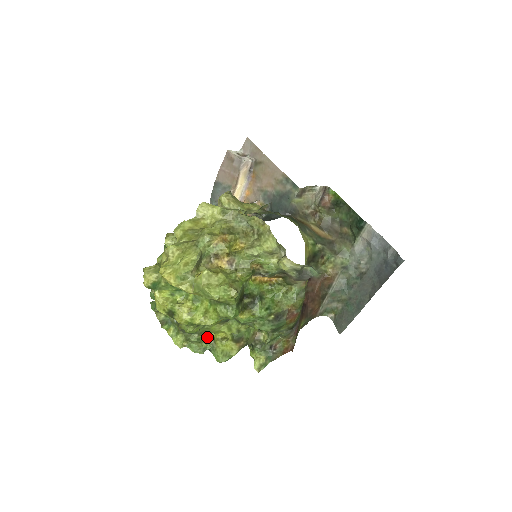
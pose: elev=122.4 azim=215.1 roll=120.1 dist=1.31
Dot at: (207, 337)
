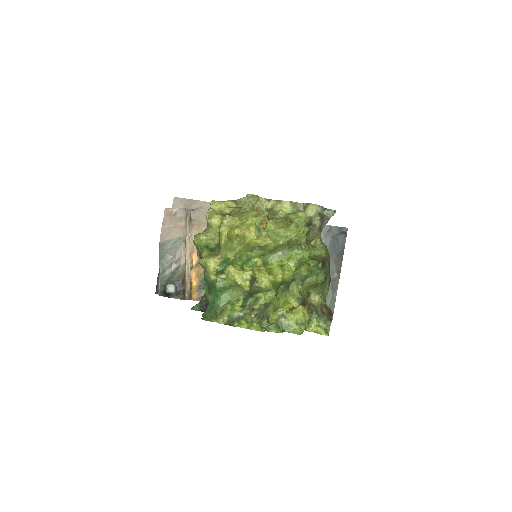
Dot at: (273, 322)
